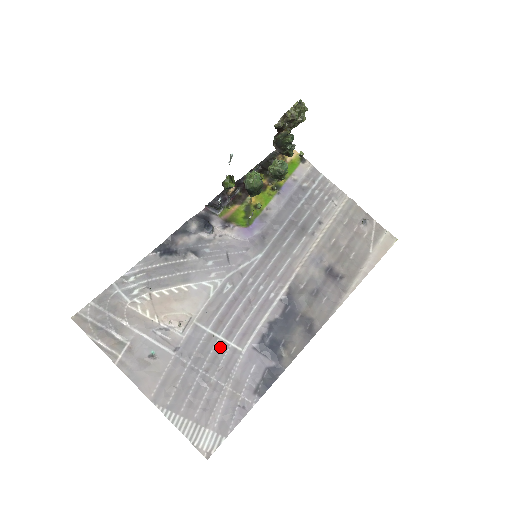
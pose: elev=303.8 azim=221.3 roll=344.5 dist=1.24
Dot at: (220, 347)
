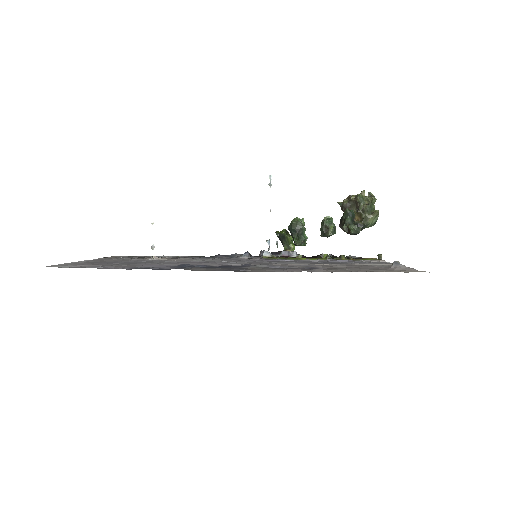
Dot at: (156, 263)
